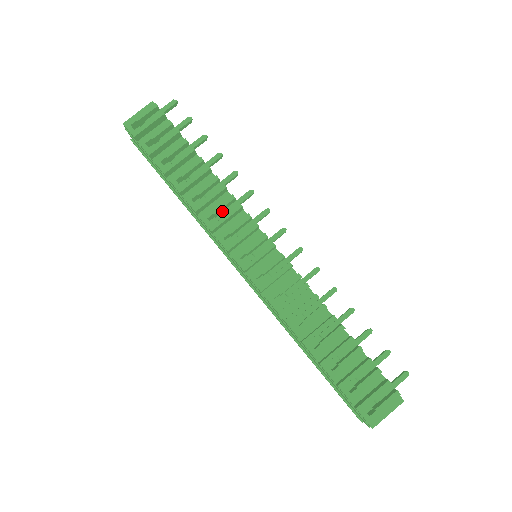
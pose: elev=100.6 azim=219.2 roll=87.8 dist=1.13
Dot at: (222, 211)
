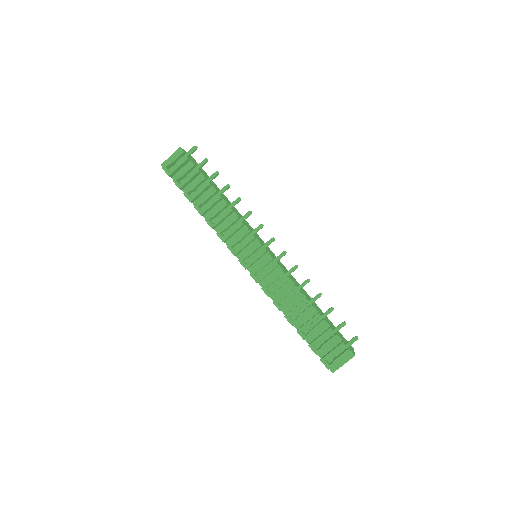
Dot at: (230, 227)
